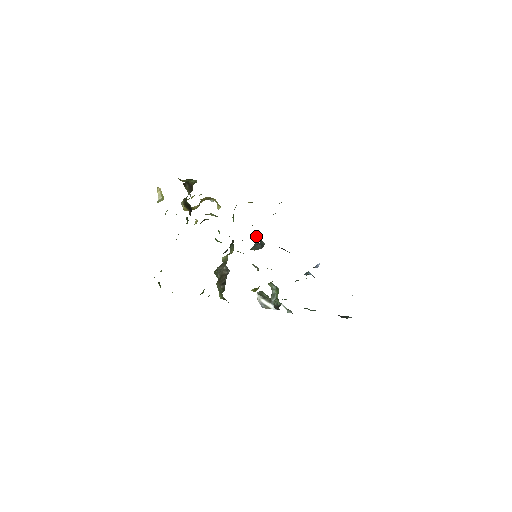
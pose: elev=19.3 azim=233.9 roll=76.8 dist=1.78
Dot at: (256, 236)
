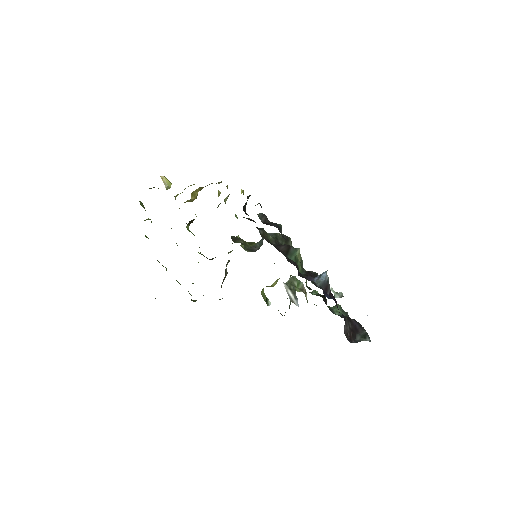
Dot at: occluded
